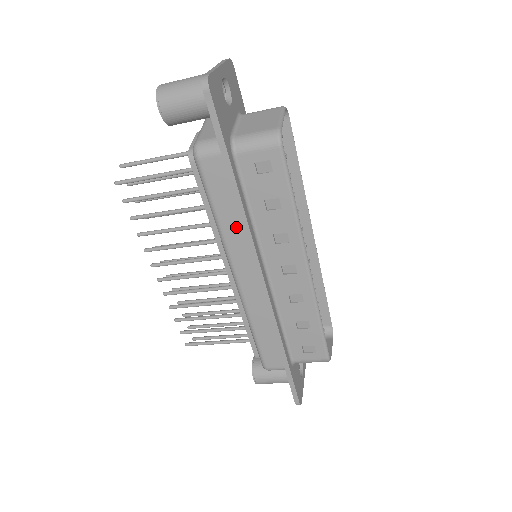
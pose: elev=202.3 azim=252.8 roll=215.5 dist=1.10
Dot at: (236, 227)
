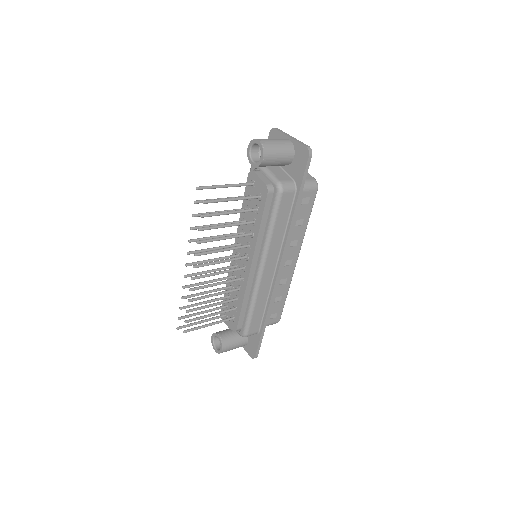
Dot at: (280, 236)
